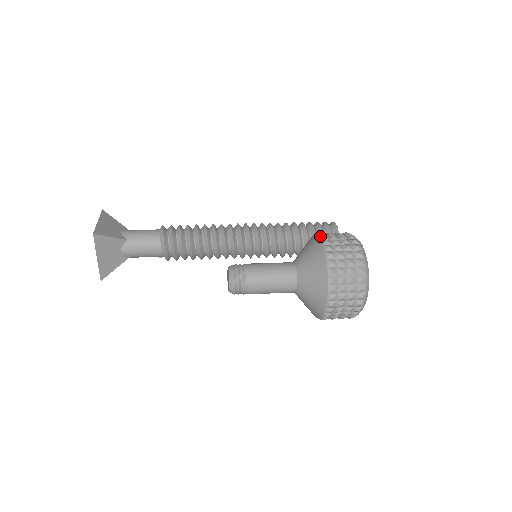
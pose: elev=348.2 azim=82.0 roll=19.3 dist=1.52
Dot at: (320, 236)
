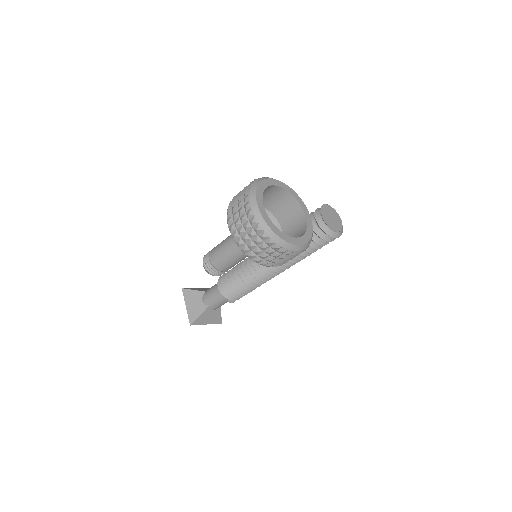
Dot at: occluded
